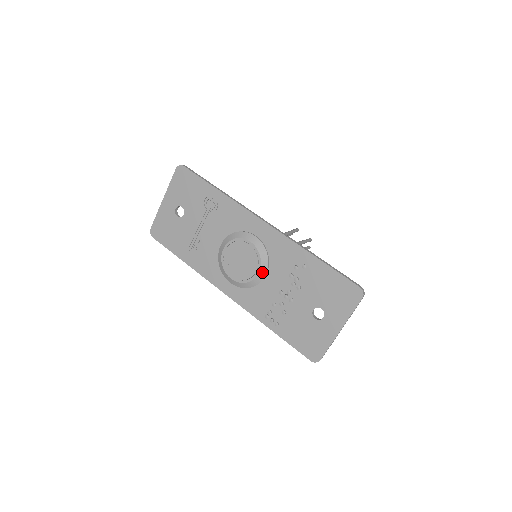
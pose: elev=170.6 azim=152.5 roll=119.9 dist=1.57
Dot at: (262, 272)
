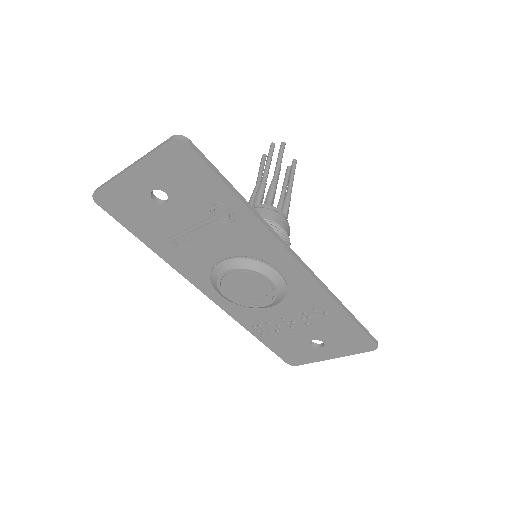
Dot at: (271, 305)
